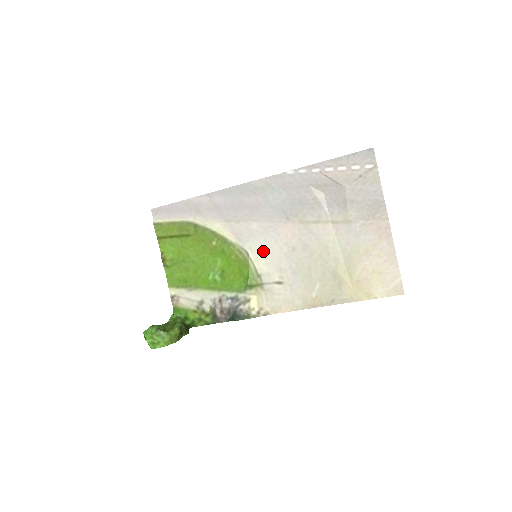
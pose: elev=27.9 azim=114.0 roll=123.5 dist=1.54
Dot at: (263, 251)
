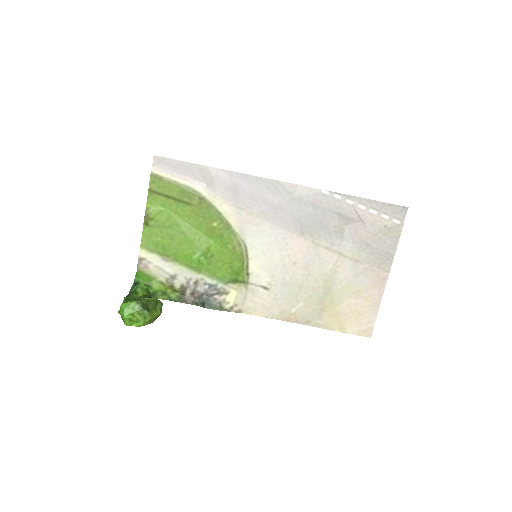
Dot at: (263, 253)
